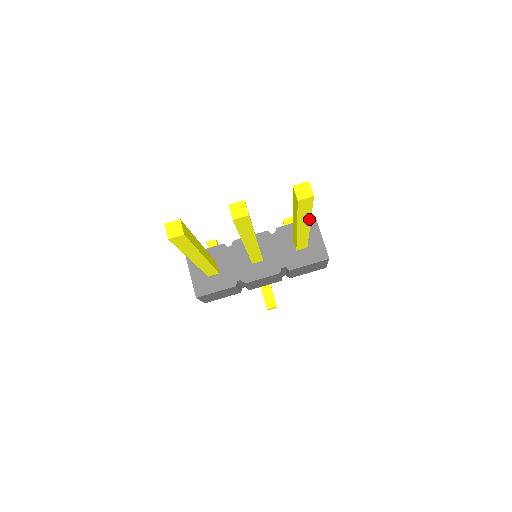
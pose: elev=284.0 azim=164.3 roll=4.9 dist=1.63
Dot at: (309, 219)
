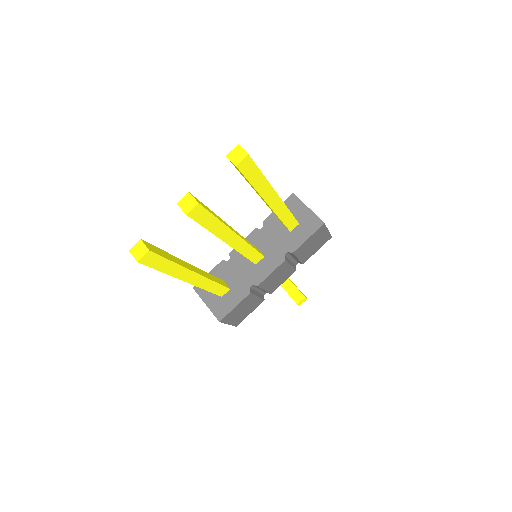
Dot at: (269, 186)
